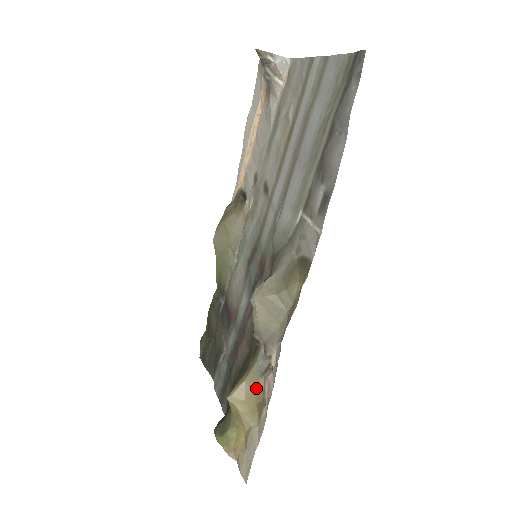
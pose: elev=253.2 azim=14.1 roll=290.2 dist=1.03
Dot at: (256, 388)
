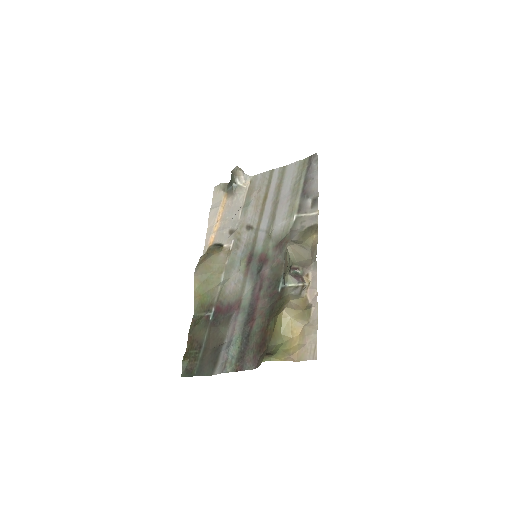
Dot at: (300, 300)
